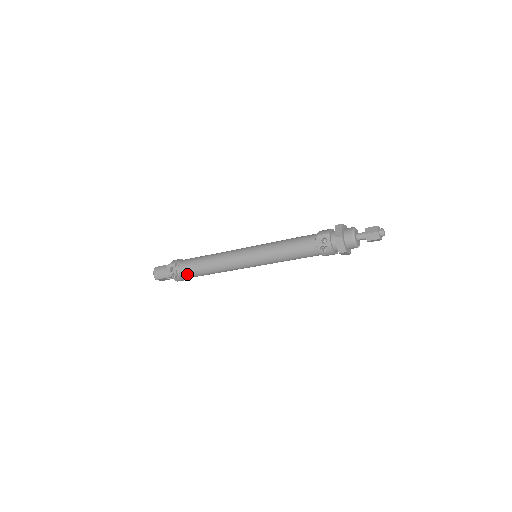
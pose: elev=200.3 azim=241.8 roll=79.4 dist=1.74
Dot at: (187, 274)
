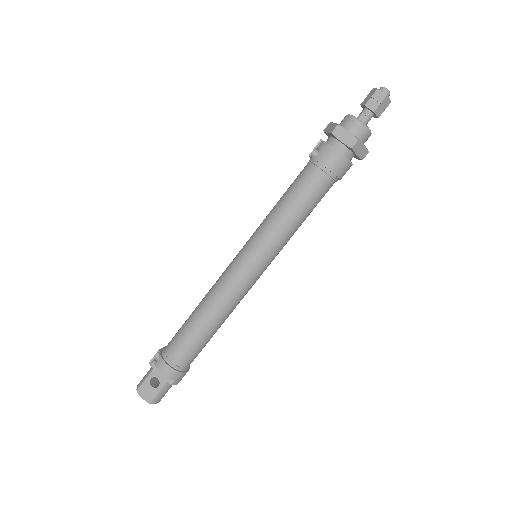
Dot at: (172, 343)
